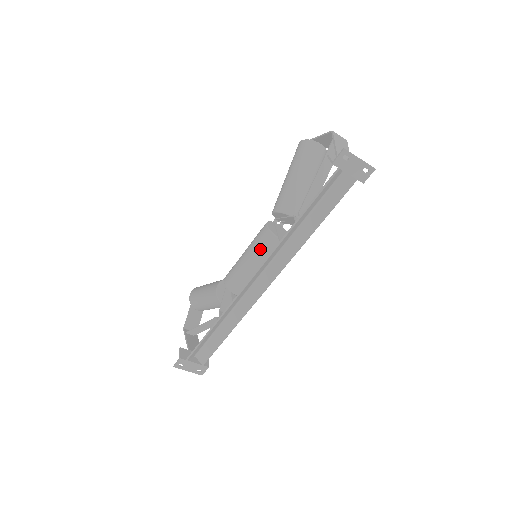
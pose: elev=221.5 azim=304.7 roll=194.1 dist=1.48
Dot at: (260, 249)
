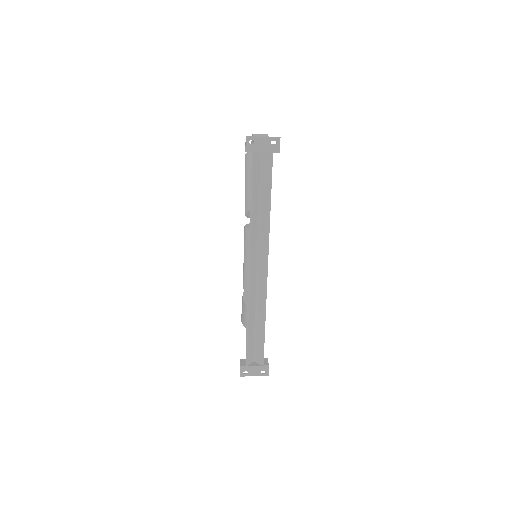
Dot at: (248, 246)
